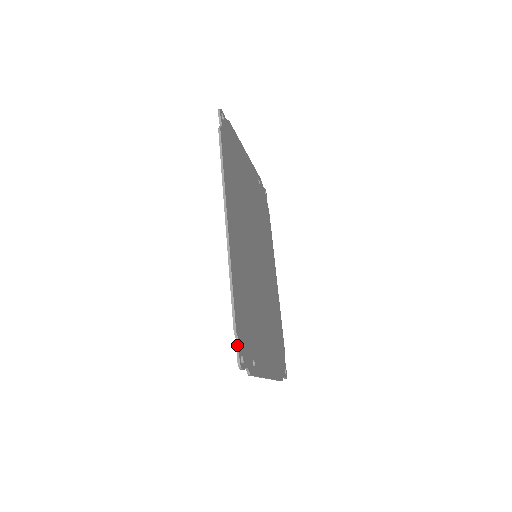
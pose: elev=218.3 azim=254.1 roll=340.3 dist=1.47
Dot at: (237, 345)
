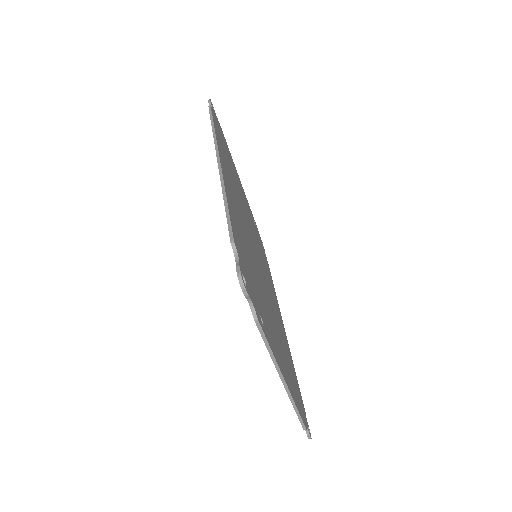
Dot at: (236, 260)
